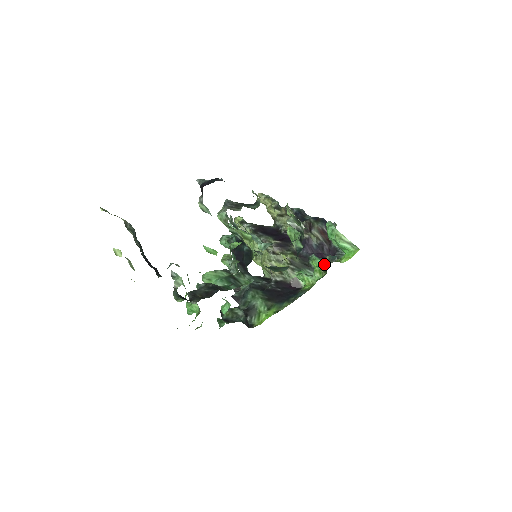
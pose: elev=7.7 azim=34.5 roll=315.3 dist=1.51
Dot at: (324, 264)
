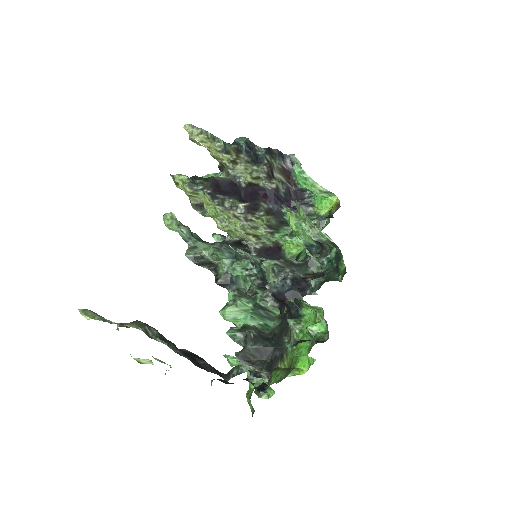
Dot at: occluded
